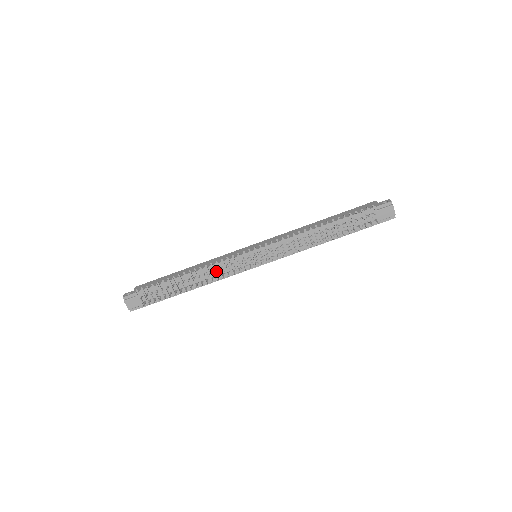
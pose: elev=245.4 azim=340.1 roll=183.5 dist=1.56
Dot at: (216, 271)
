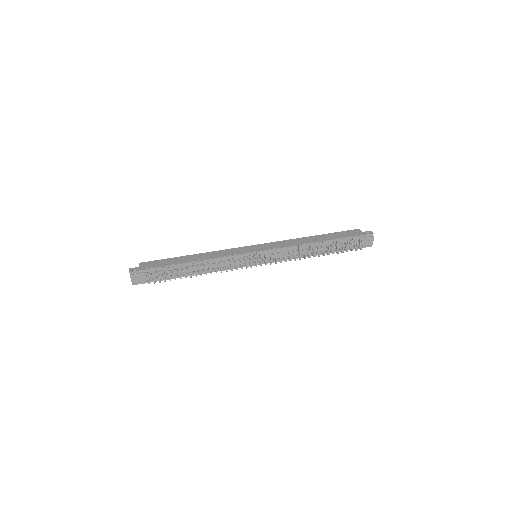
Dot at: occluded
